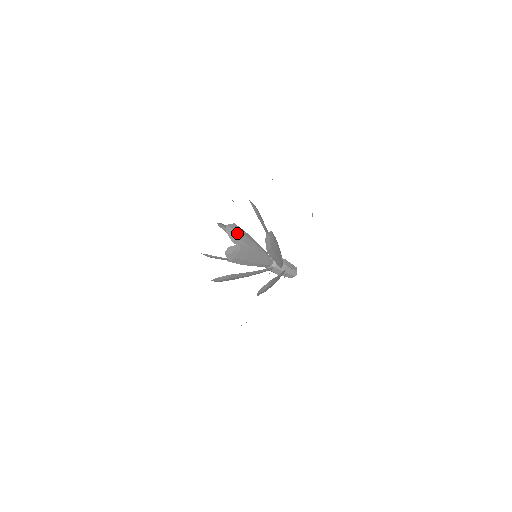
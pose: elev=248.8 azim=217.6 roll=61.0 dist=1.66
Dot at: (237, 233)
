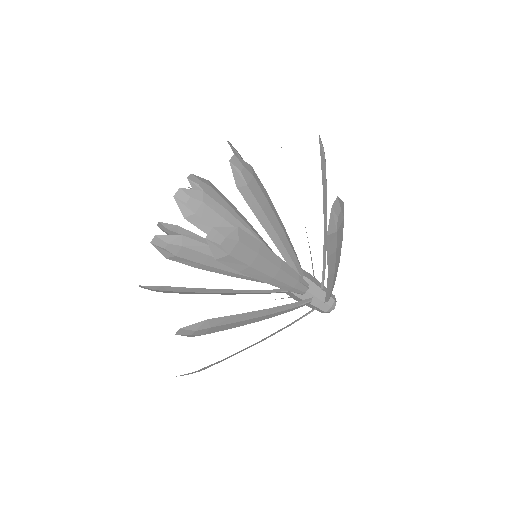
Dot at: (209, 190)
